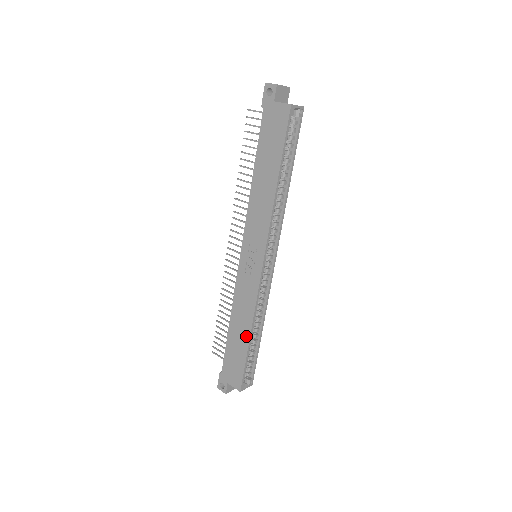
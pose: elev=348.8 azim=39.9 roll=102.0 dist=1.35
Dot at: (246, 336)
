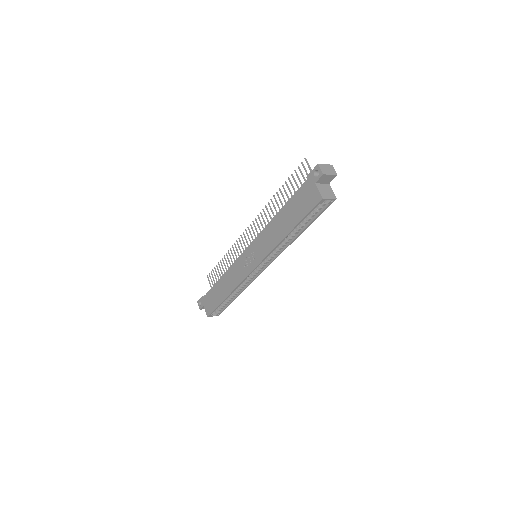
Dot at: (225, 295)
